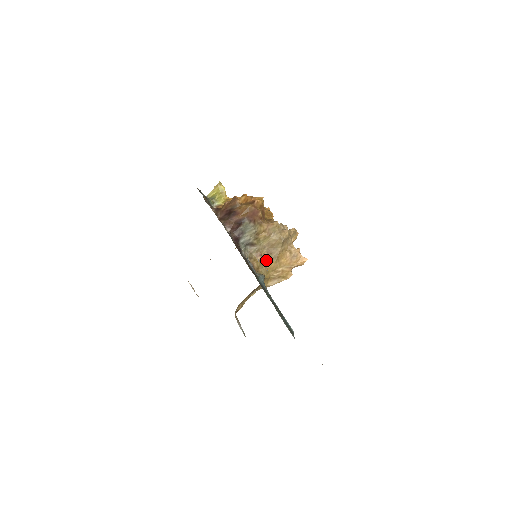
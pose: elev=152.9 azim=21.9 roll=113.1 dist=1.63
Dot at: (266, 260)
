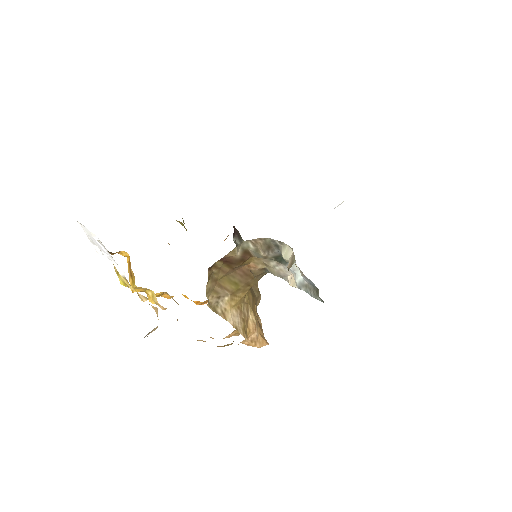
Dot at: occluded
